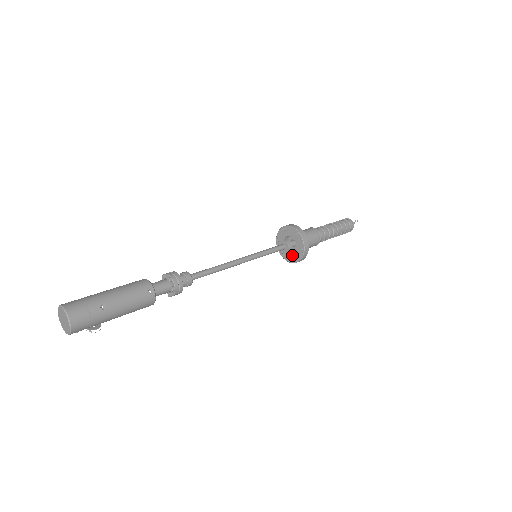
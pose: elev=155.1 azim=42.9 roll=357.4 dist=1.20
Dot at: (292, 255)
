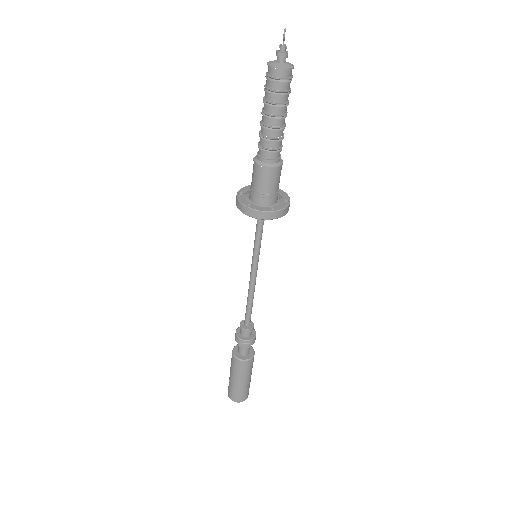
Dot at: occluded
